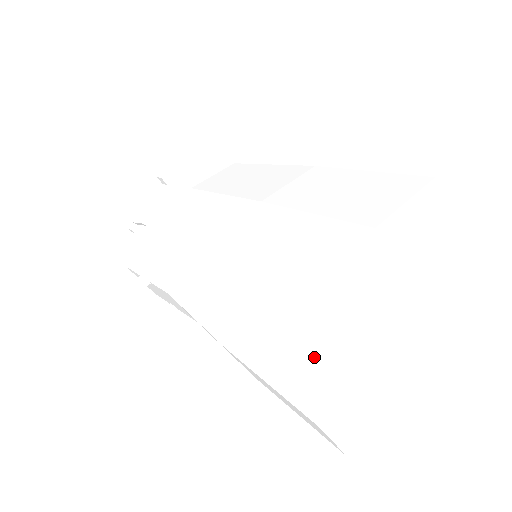
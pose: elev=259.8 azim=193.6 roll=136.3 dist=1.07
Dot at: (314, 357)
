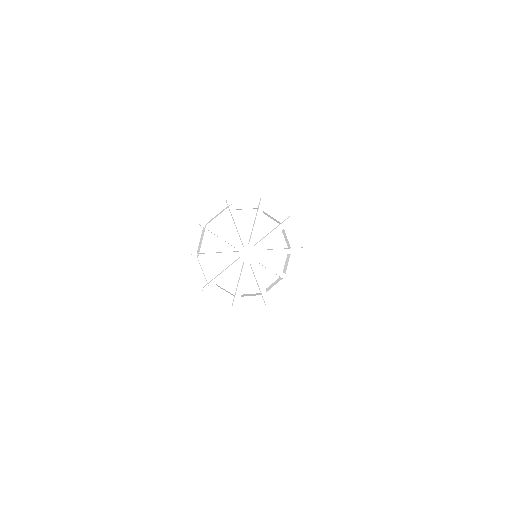
Dot at: occluded
